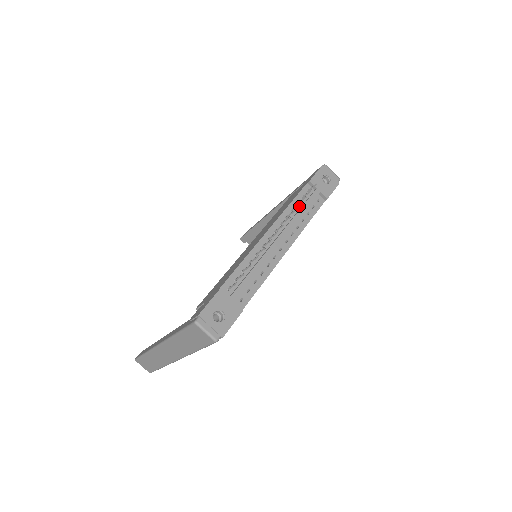
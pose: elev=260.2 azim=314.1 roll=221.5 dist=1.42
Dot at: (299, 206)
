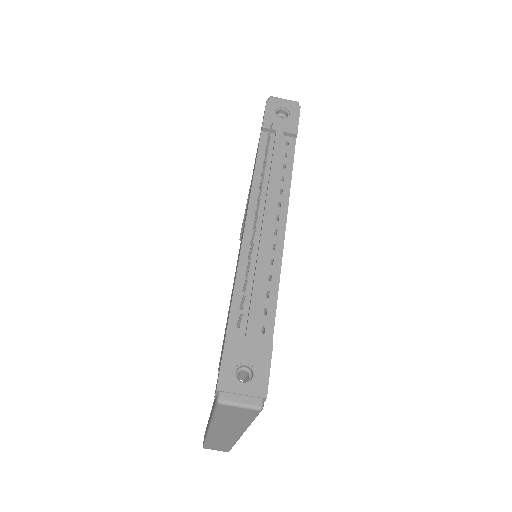
Dot at: (268, 165)
